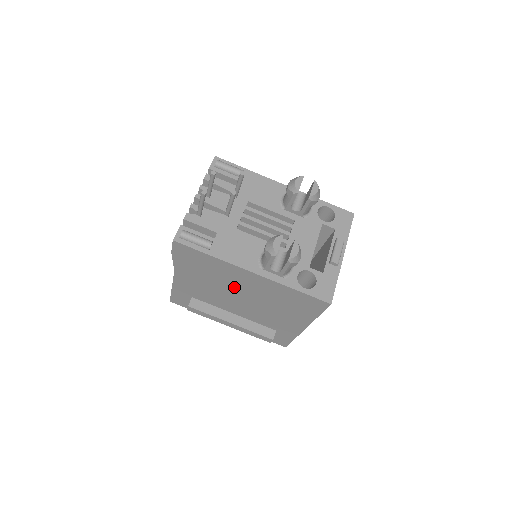
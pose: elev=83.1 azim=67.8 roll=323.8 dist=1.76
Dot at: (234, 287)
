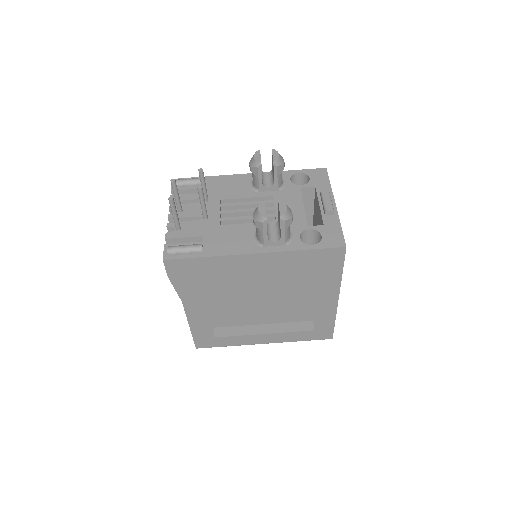
Dot at: (246, 286)
